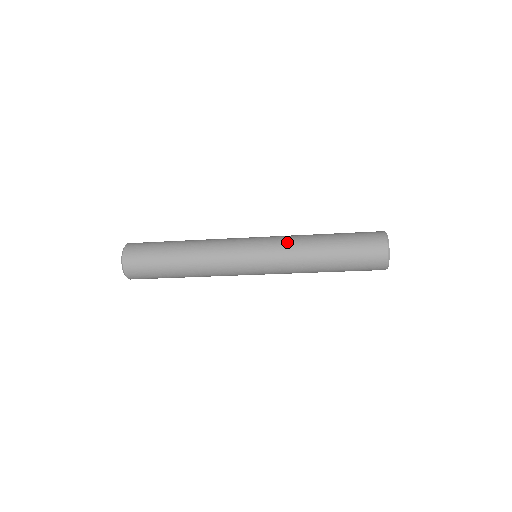
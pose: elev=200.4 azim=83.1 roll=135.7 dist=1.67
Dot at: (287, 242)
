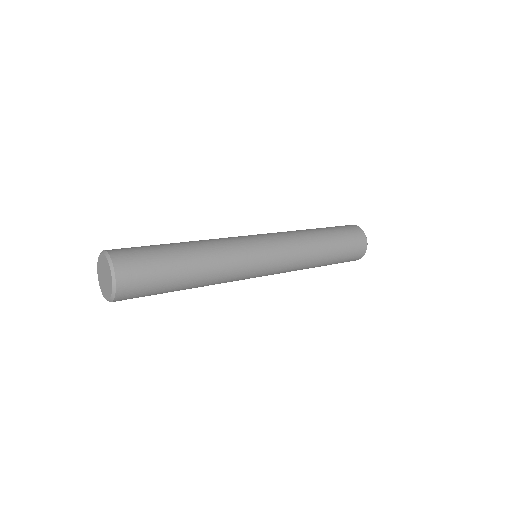
Dot at: (298, 256)
